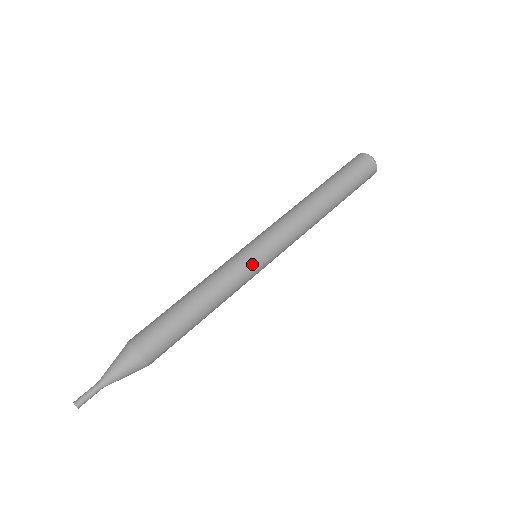
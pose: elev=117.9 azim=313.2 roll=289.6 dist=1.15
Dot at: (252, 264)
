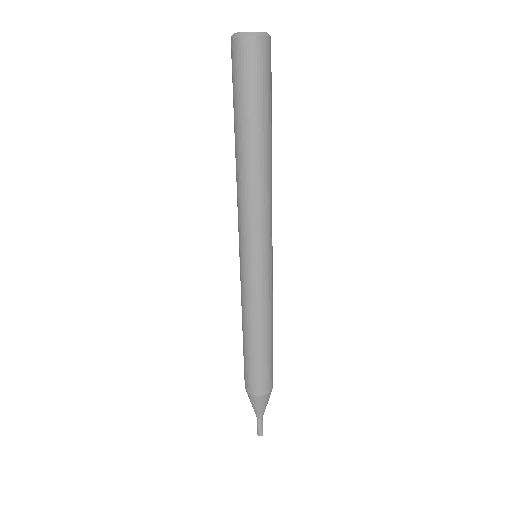
Dot at: (258, 277)
